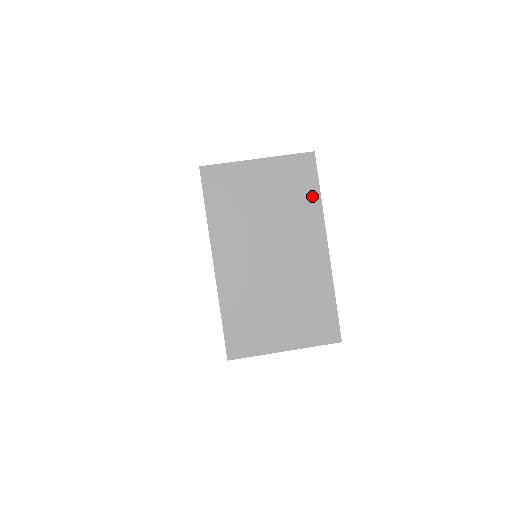
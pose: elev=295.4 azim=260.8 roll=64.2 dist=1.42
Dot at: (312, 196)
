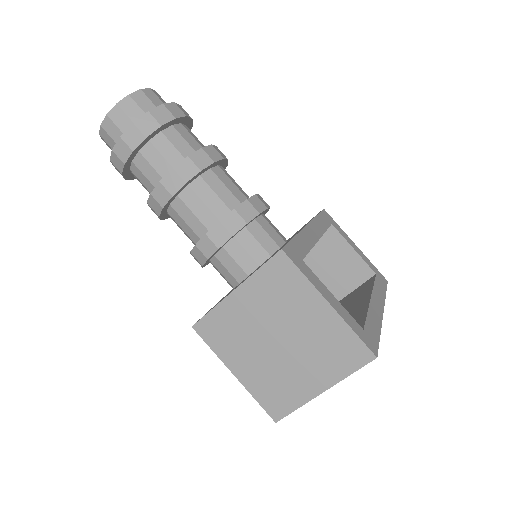
Dot at: occluded
